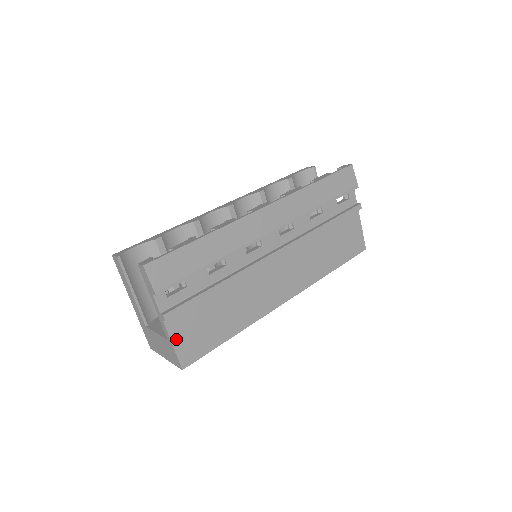
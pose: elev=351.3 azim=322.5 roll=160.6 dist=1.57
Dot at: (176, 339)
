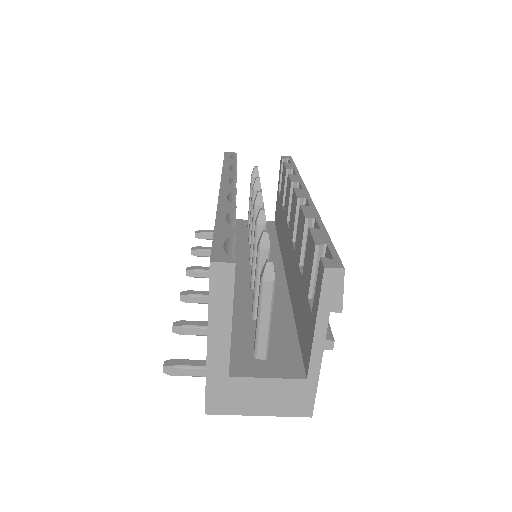
Dot at: occluded
